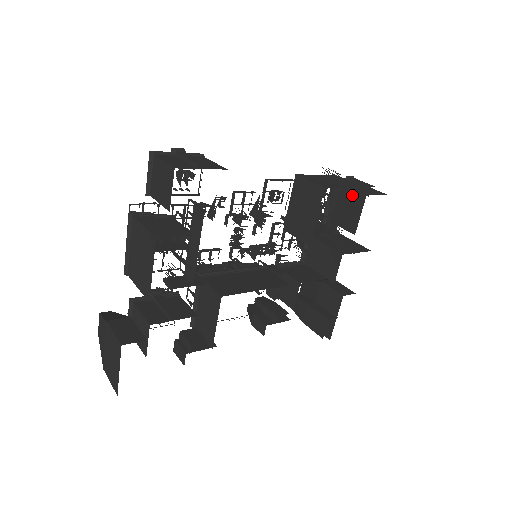
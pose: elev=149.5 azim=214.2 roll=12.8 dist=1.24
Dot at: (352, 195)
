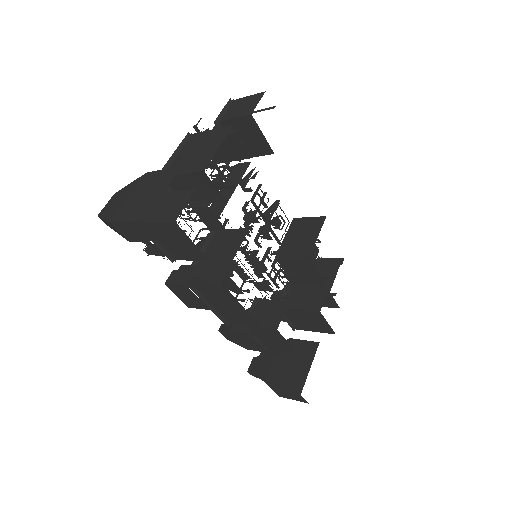
Dot at: (326, 265)
